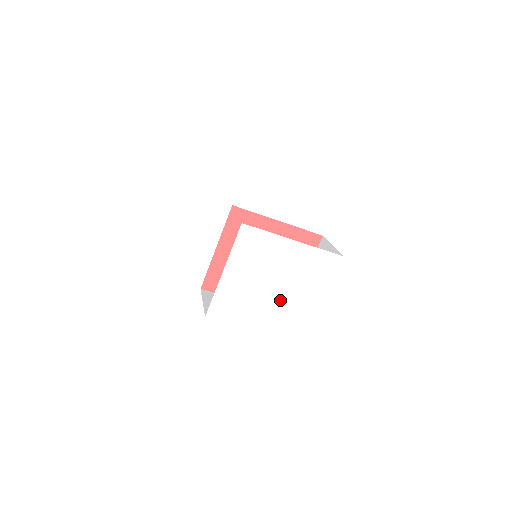
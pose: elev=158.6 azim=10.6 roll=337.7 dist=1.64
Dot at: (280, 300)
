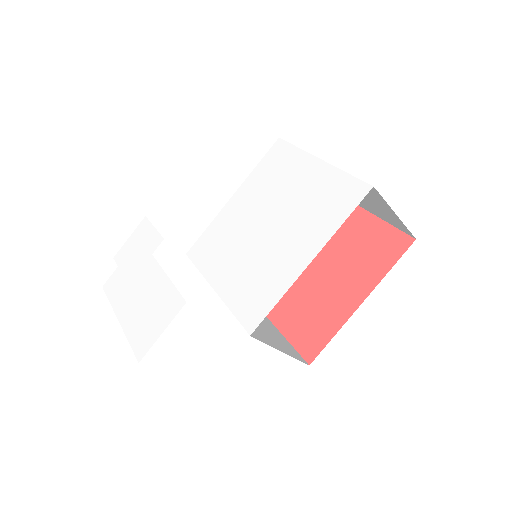
Dot at: (287, 220)
